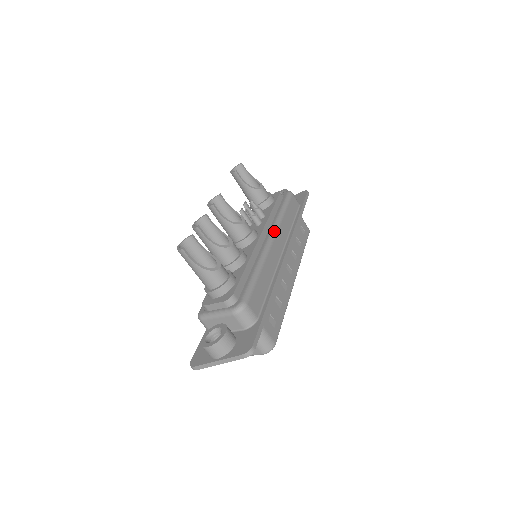
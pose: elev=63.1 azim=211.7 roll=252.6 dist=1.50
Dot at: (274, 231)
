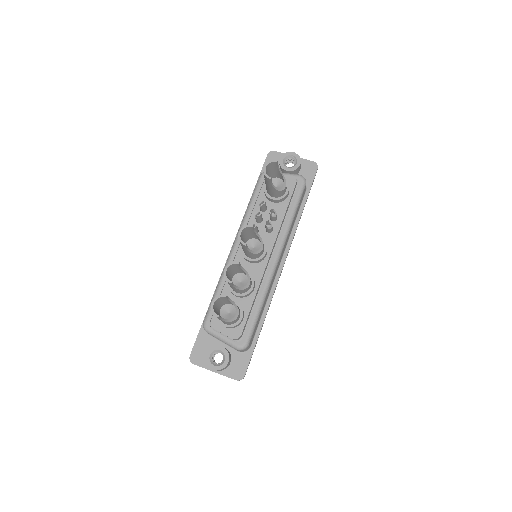
Dot at: (281, 250)
